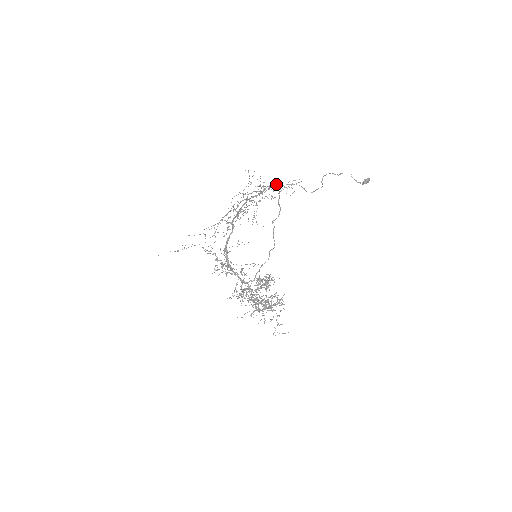
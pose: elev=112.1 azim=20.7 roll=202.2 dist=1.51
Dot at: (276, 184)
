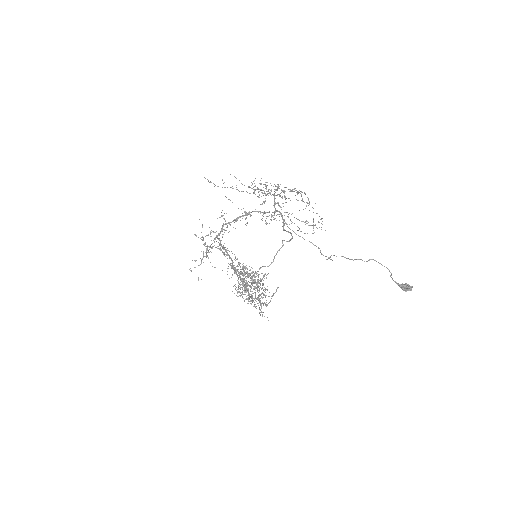
Dot at: (283, 220)
